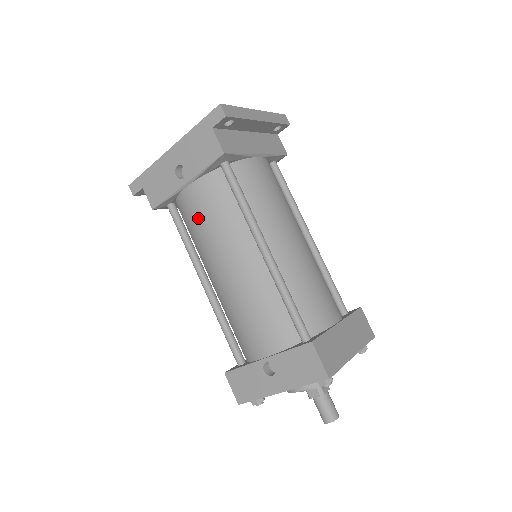
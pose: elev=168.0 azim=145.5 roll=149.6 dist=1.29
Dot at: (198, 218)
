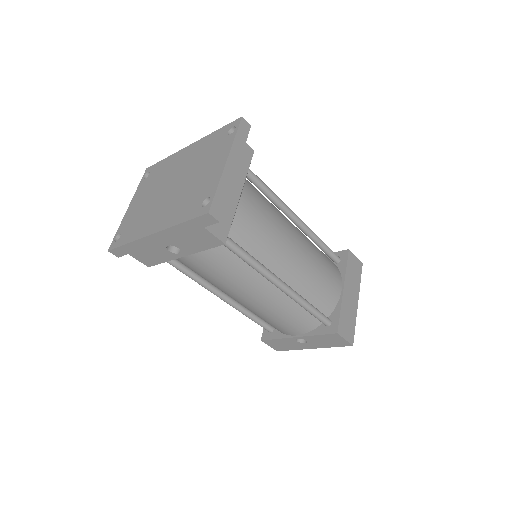
Dot at: (206, 274)
